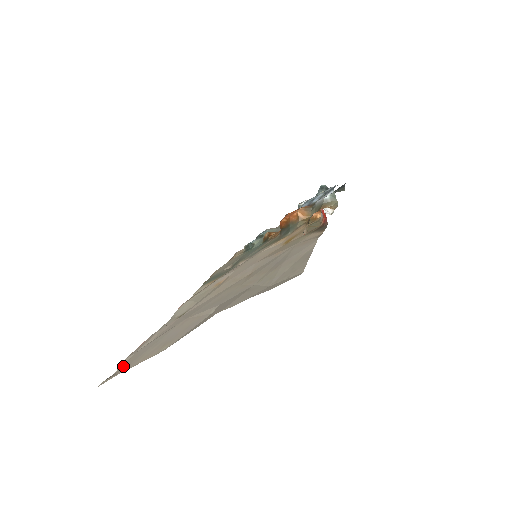
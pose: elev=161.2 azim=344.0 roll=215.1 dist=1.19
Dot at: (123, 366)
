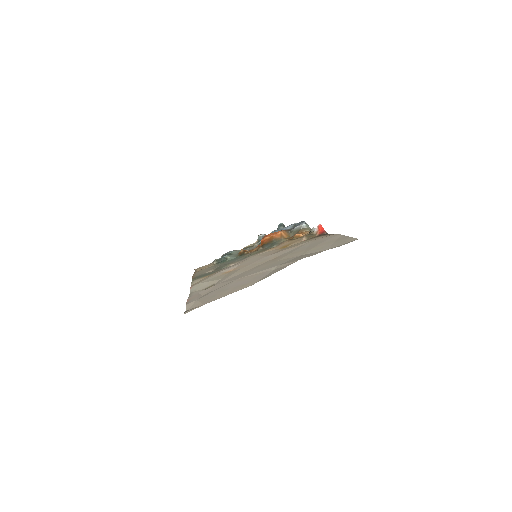
Dot at: (199, 303)
